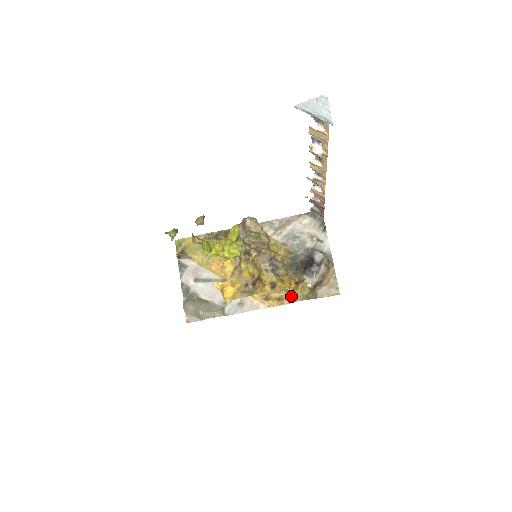
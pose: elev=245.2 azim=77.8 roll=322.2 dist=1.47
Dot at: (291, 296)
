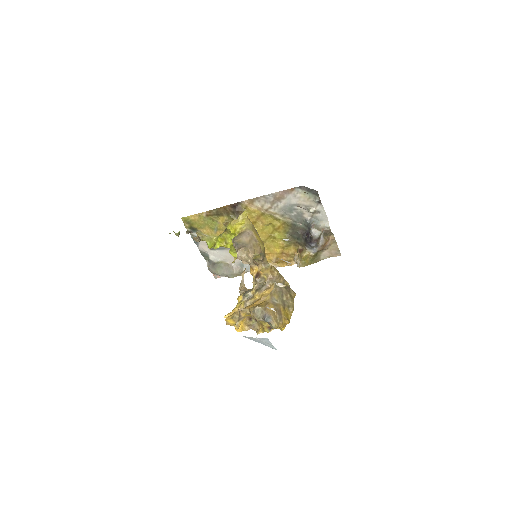
Dot at: (297, 261)
